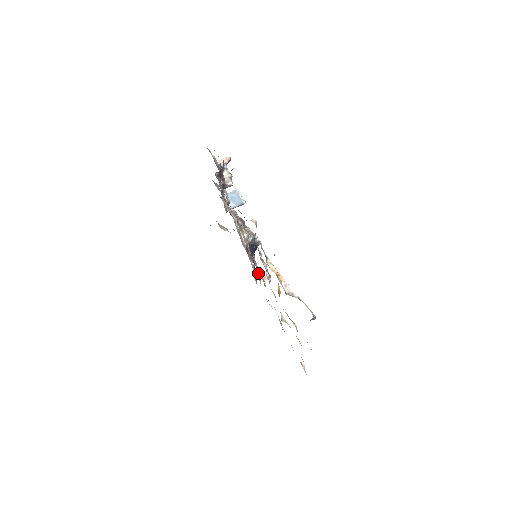
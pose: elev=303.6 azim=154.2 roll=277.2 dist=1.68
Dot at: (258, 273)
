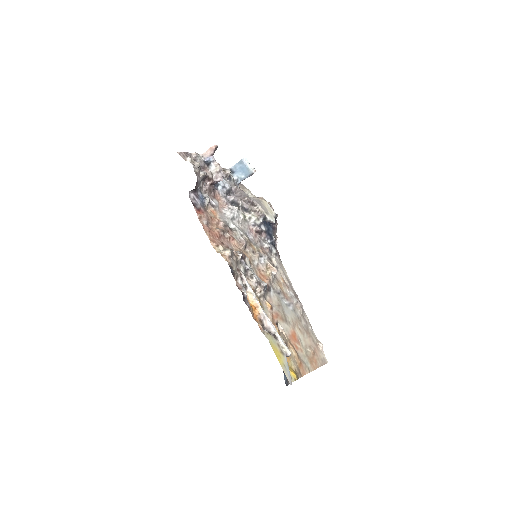
Dot at: (263, 269)
